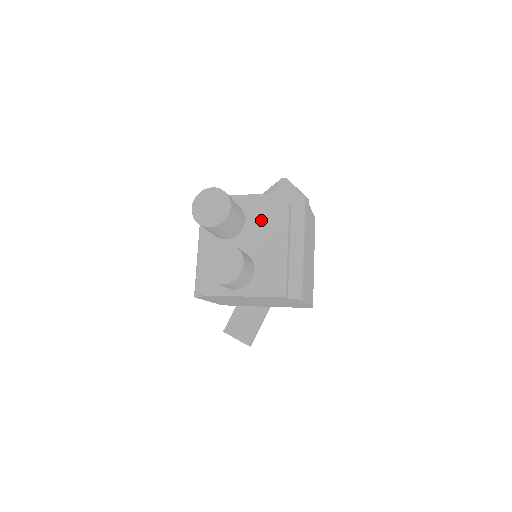
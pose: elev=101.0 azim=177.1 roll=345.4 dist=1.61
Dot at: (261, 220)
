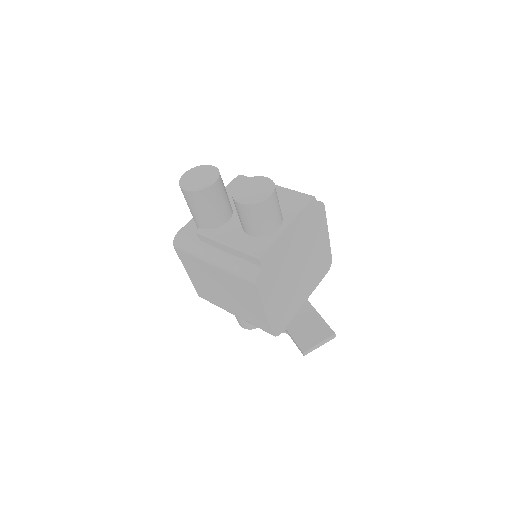
Dot at: occluded
